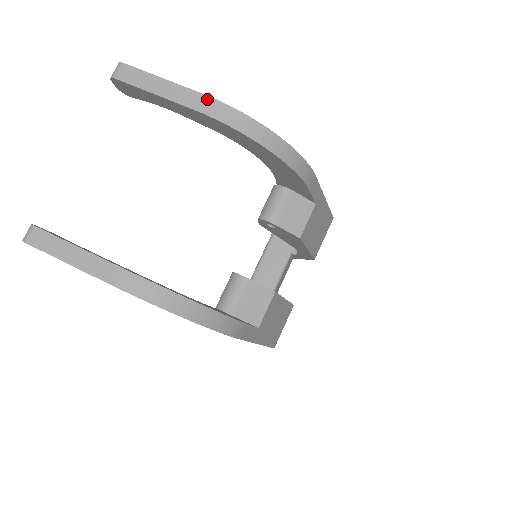
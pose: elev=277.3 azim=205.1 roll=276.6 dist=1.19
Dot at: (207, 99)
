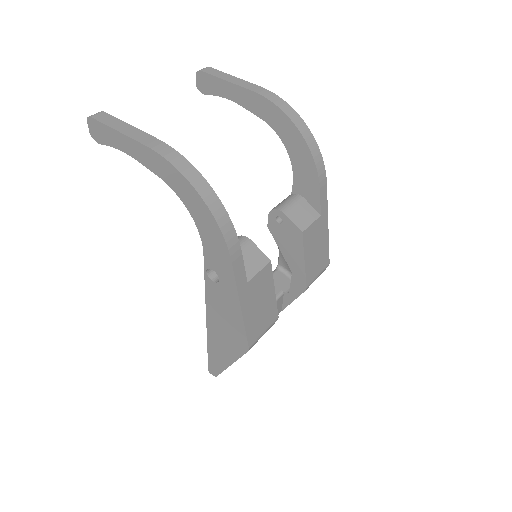
Dot at: (263, 89)
